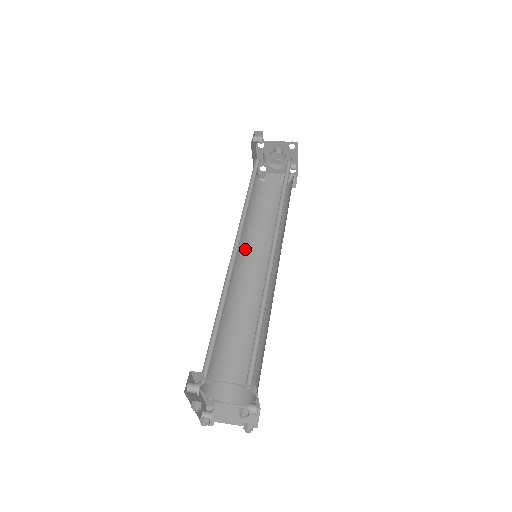
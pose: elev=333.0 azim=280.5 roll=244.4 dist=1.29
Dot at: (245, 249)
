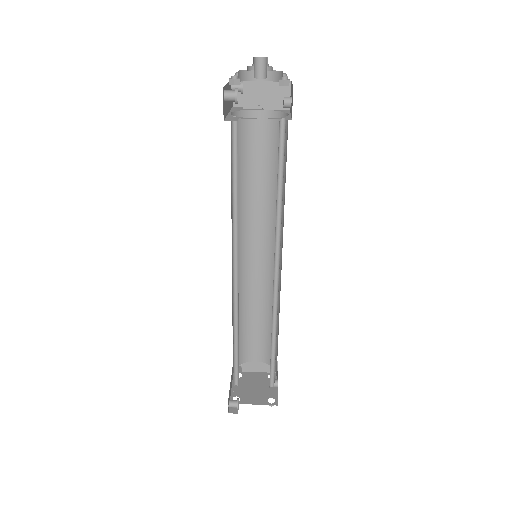
Dot at: (239, 229)
